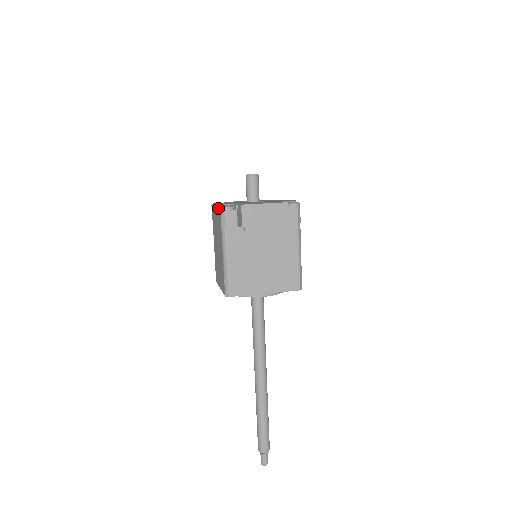
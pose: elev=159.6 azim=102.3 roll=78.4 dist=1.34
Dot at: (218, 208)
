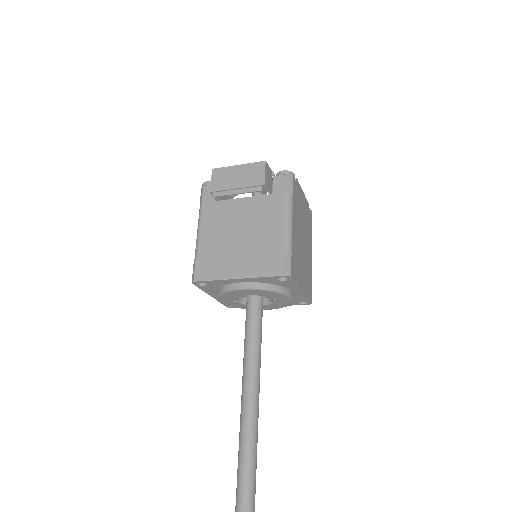
Dot at: occluded
